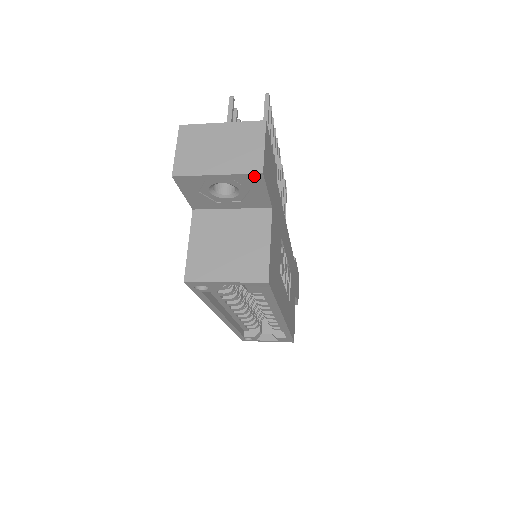
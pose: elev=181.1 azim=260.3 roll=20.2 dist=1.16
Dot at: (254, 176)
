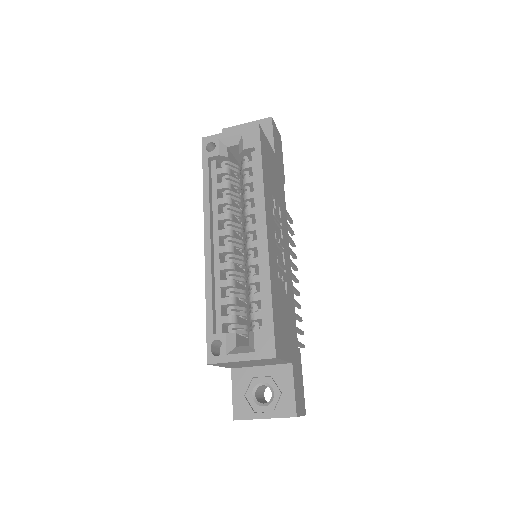
Dot at: (267, 121)
